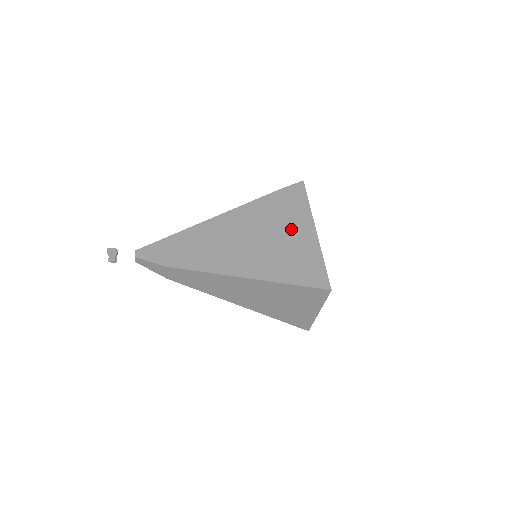
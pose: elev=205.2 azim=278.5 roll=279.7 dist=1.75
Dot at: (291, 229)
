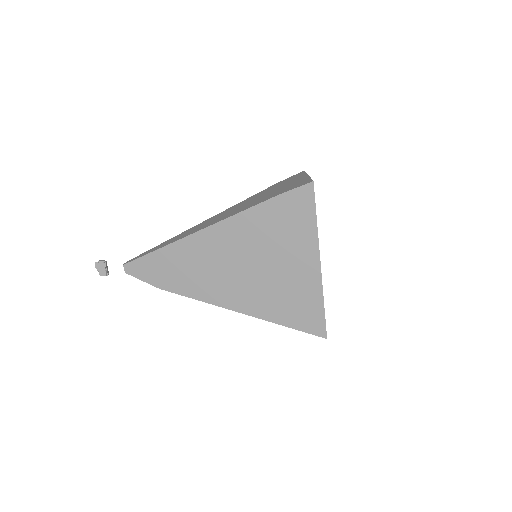
Dot at: (291, 259)
